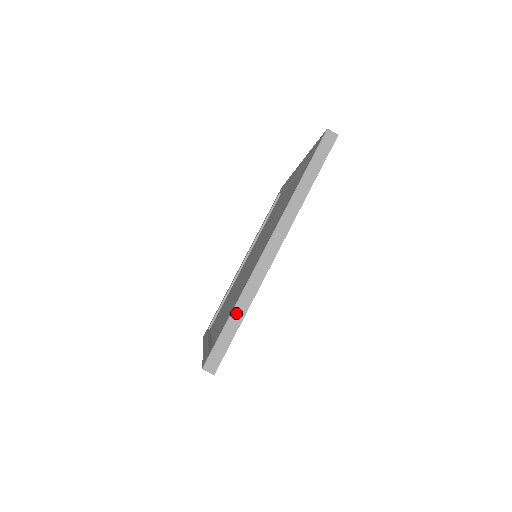
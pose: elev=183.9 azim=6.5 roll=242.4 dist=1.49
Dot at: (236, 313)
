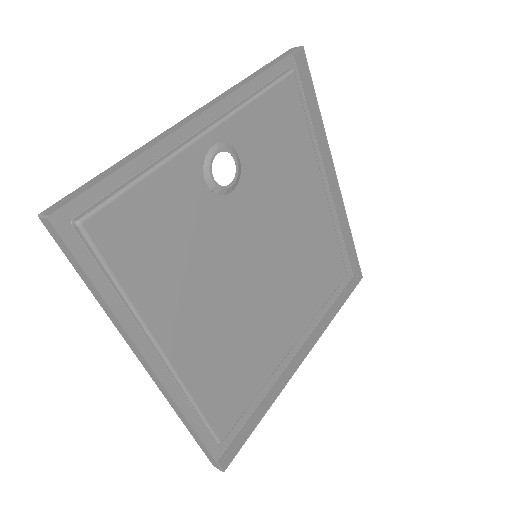
Dot at: (121, 162)
